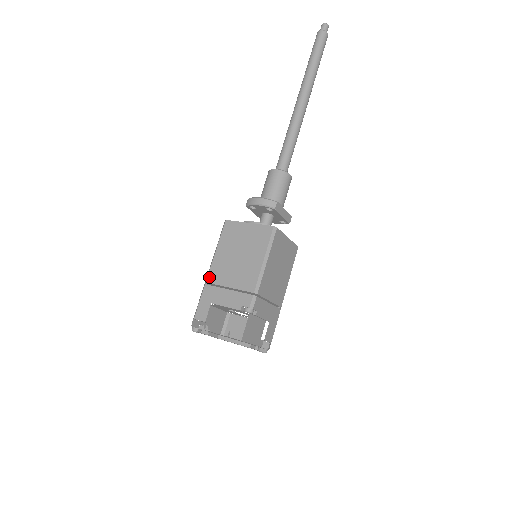
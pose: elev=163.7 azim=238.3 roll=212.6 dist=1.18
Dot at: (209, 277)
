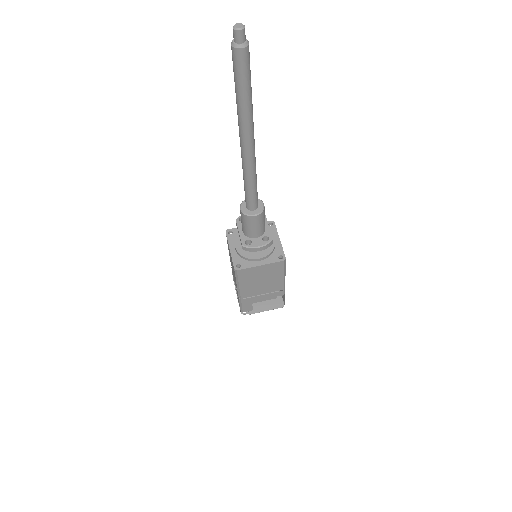
Dot at: (242, 296)
